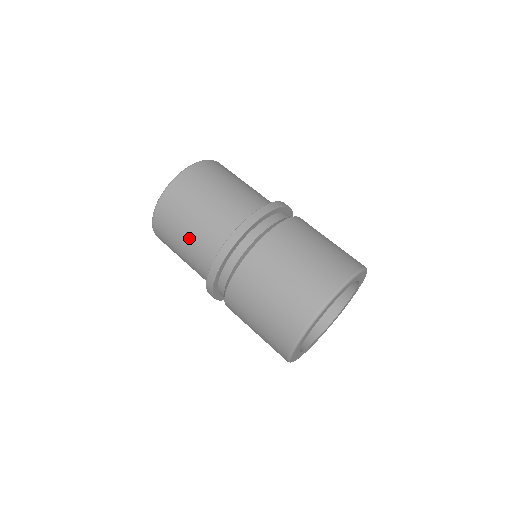
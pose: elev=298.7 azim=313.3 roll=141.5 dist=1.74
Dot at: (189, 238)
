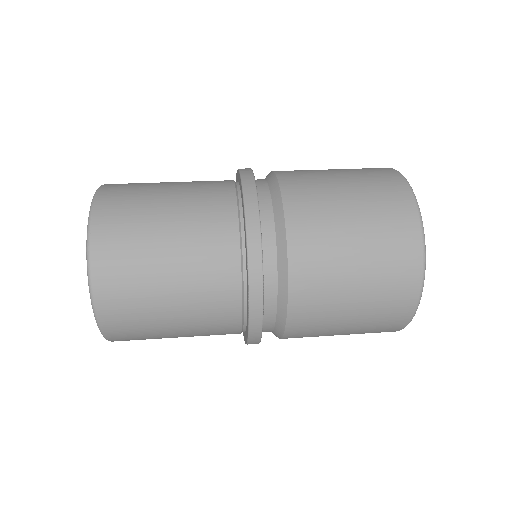
Dot at: (180, 263)
